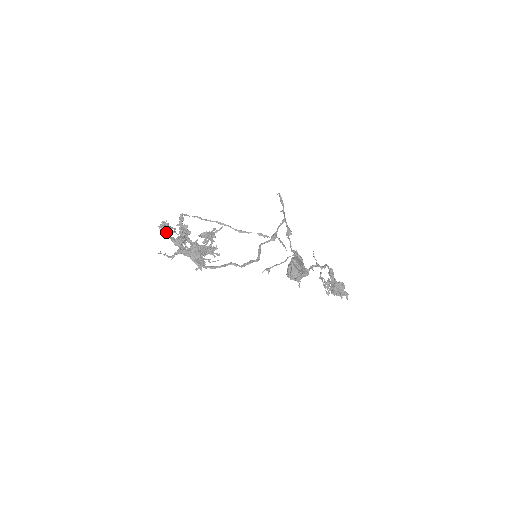
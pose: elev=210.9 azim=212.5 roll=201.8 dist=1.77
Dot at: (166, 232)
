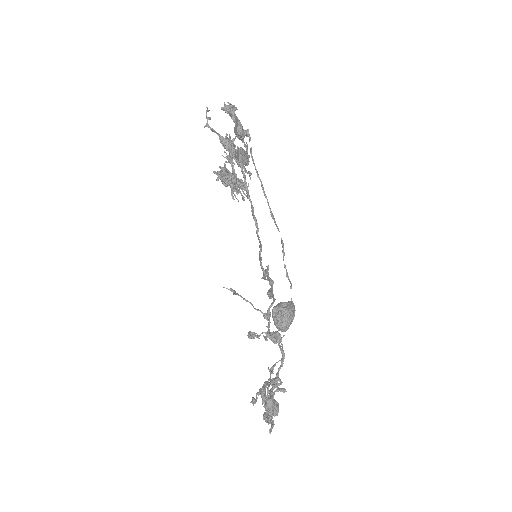
Dot at: (231, 113)
